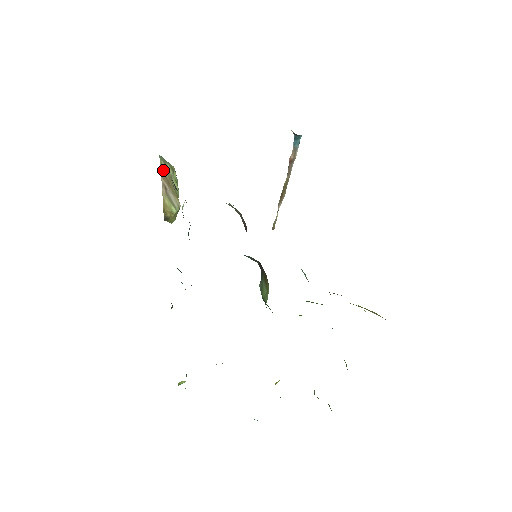
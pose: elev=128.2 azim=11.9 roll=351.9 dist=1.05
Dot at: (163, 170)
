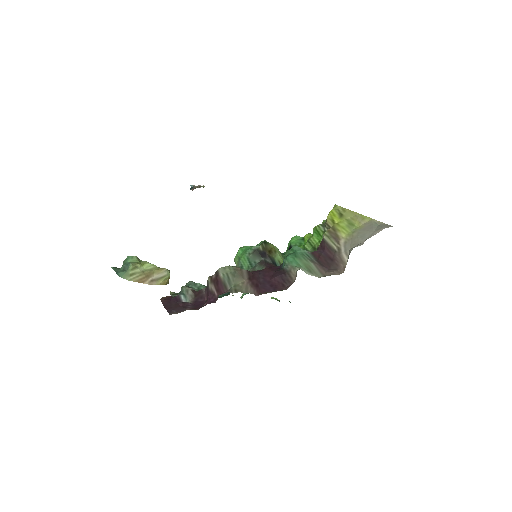
Dot at: (137, 279)
